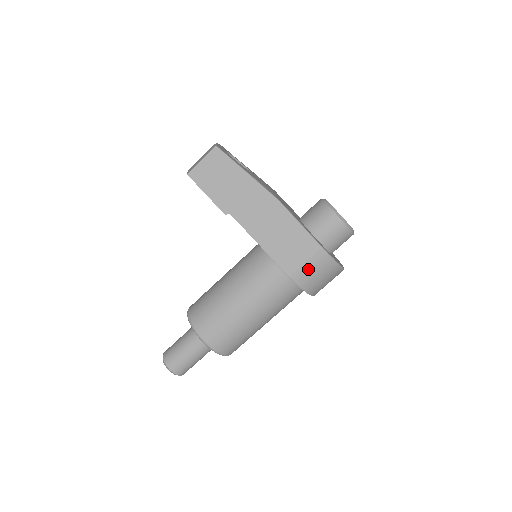
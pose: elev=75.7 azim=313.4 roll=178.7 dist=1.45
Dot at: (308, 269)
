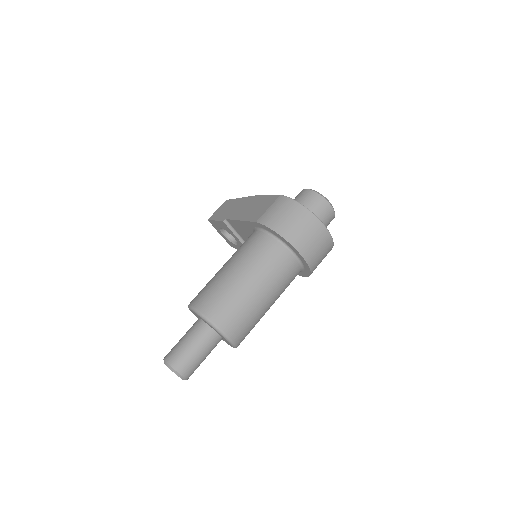
Dot at: (271, 211)
